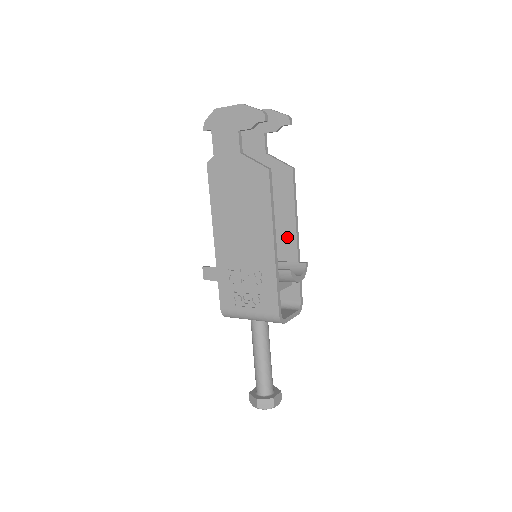
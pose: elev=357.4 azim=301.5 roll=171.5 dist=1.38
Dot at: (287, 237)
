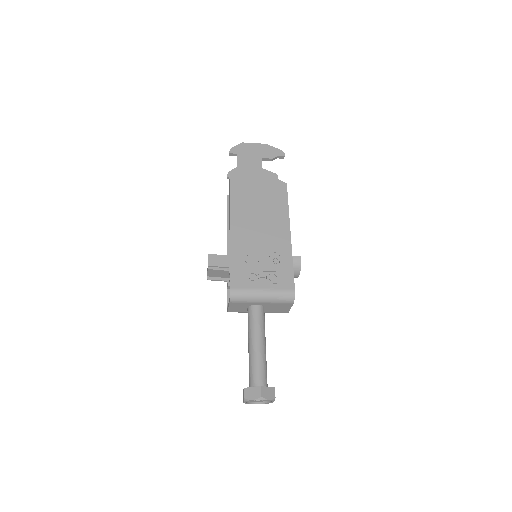
Dot at: occluded
